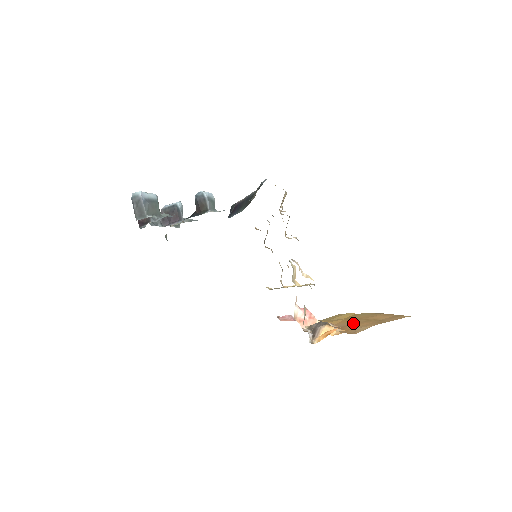
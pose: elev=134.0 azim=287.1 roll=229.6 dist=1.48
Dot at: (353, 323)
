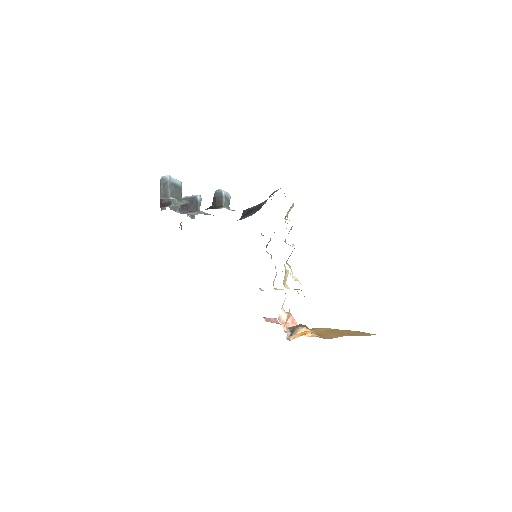
Dot at: (329, 333)
